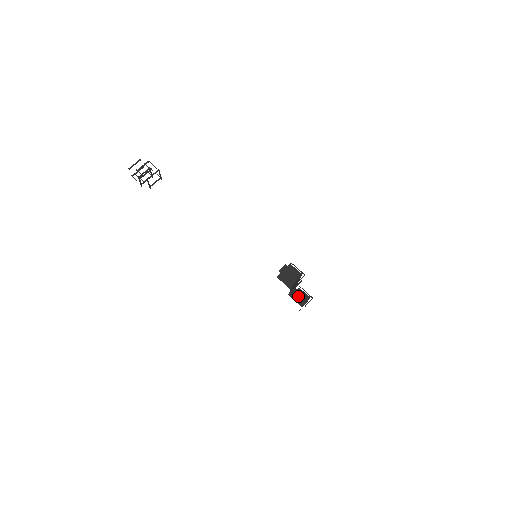
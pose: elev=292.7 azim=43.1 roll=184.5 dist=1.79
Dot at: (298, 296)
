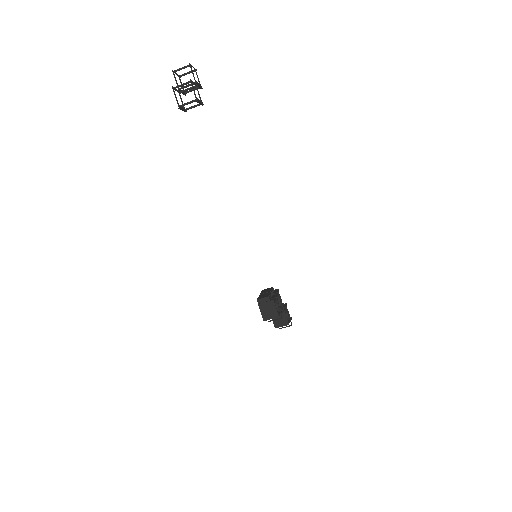
Dot at: occluded
